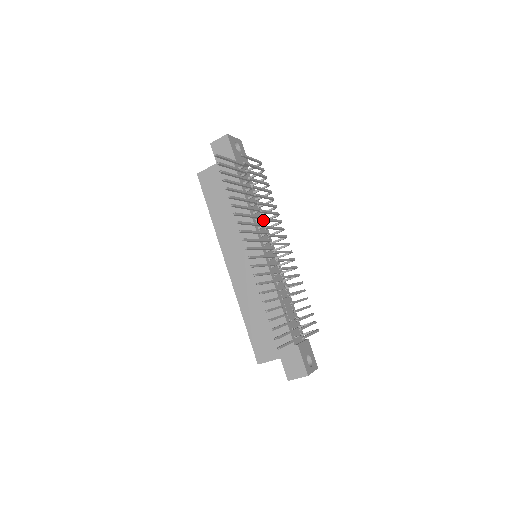
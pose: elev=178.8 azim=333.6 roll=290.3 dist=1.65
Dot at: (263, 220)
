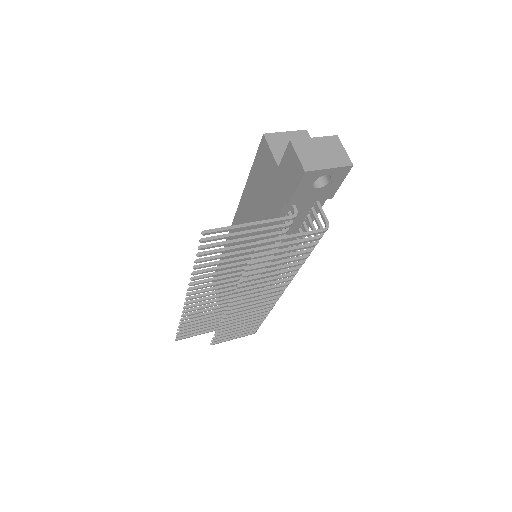
Dot at: (237, 290)
